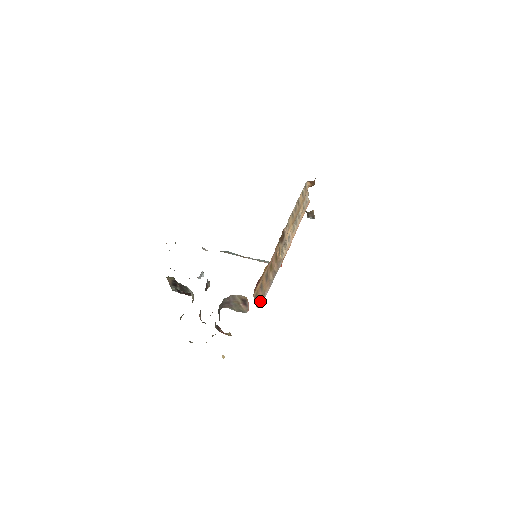
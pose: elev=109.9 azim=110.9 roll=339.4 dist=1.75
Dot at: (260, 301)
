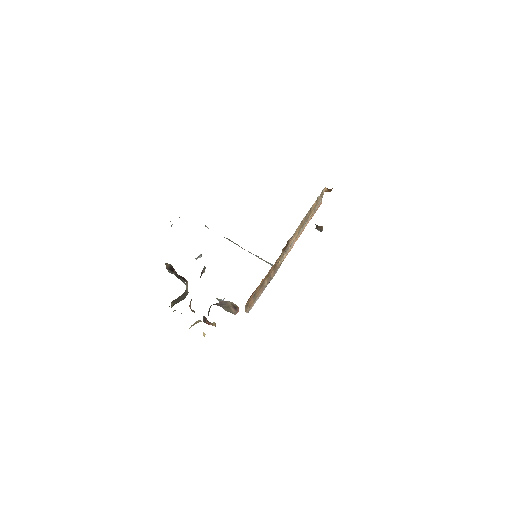
Dot at: (250, 306)
